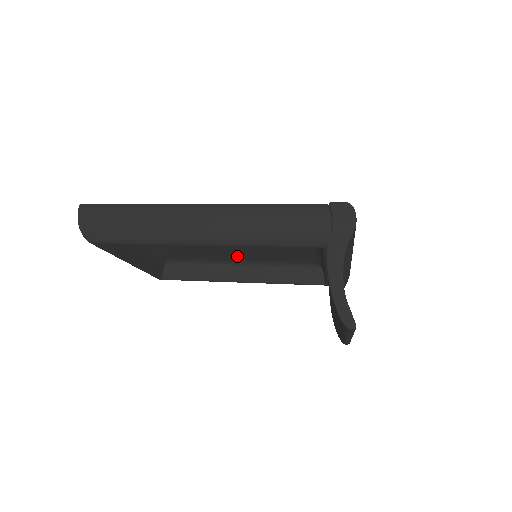
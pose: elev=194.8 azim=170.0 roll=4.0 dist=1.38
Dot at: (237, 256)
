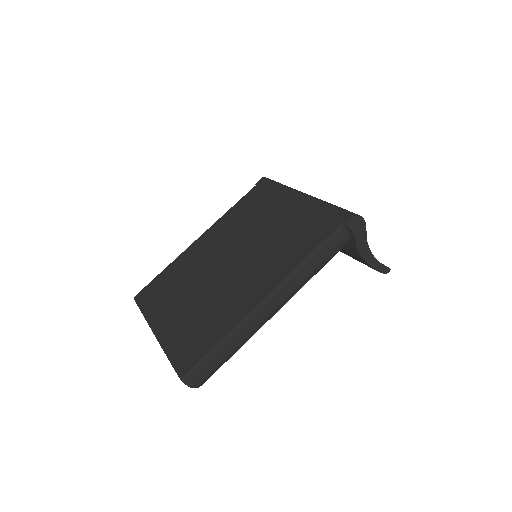
Dot at: occluded
